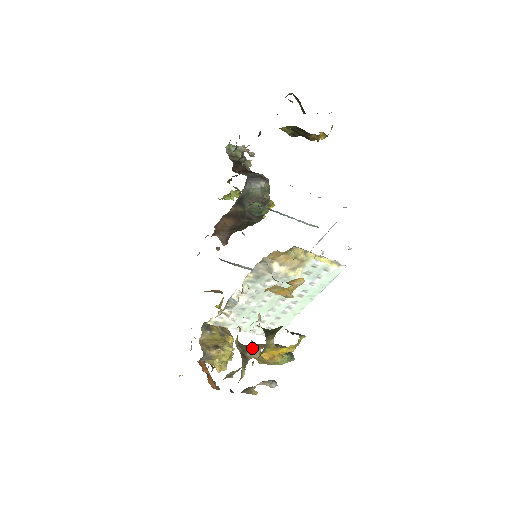
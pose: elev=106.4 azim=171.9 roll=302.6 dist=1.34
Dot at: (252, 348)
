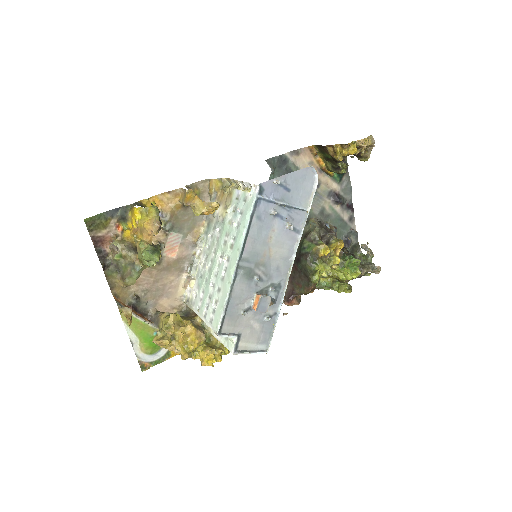
Dot at: occluded
